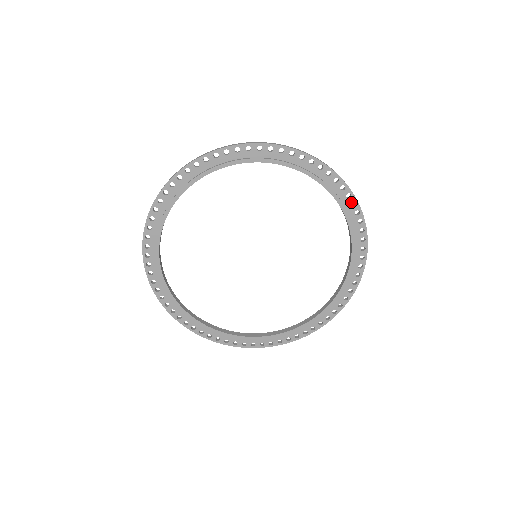
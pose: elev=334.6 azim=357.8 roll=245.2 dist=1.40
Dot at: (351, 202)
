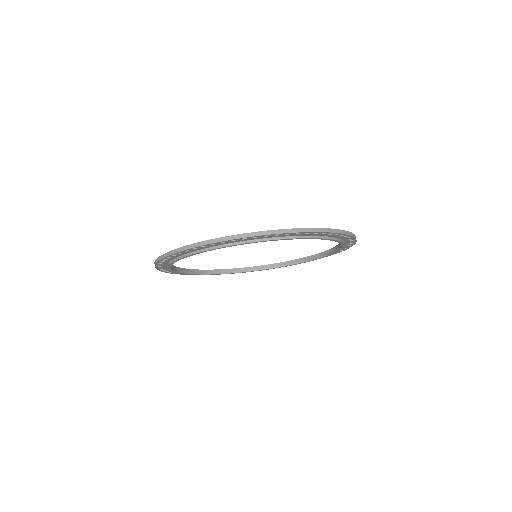
Dot at: (304, 234)
